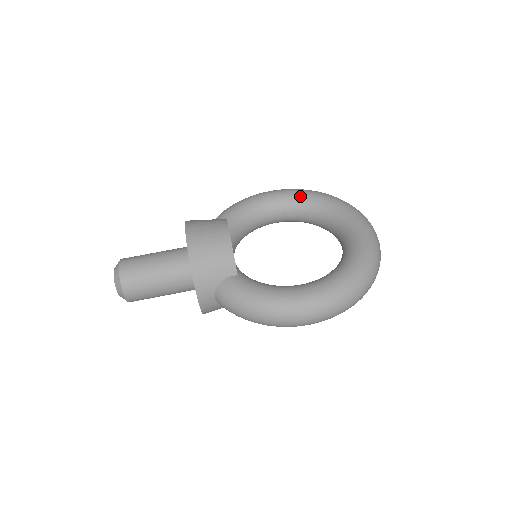
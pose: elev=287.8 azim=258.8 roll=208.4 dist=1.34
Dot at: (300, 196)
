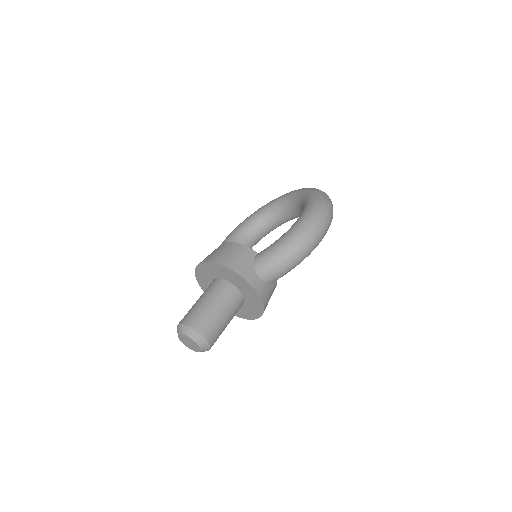
Dot at: (243, 223)
